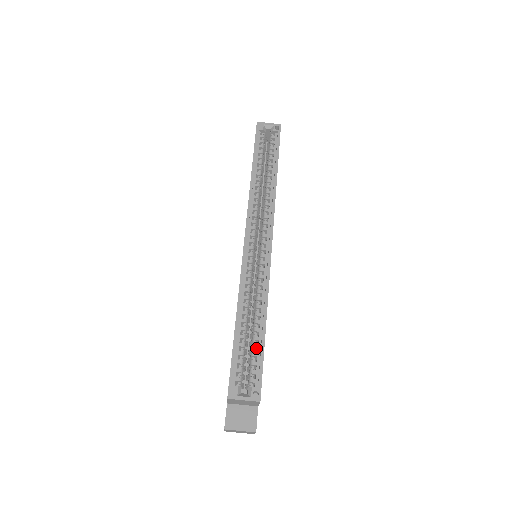
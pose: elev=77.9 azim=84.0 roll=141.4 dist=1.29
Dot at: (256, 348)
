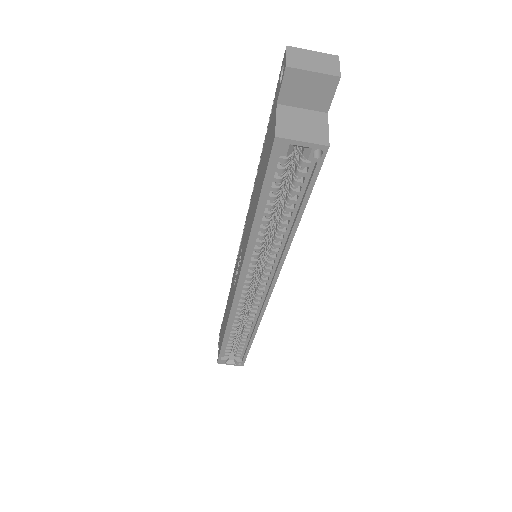
Dot at: (243, 344)
